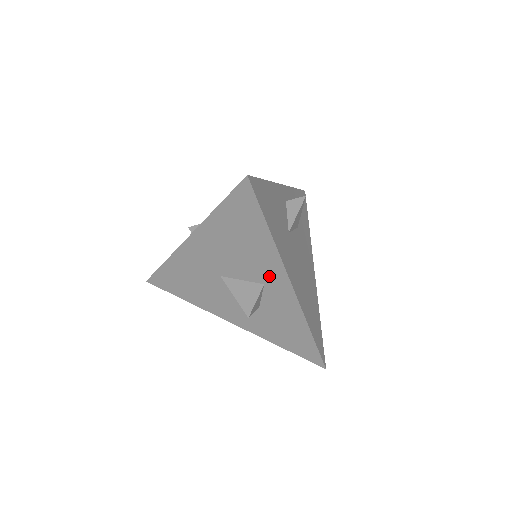
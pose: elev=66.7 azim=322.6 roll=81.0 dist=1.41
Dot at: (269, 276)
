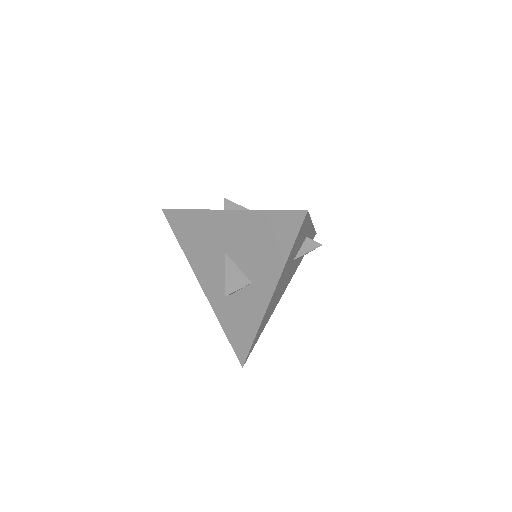
Dot at: (261, 280)
